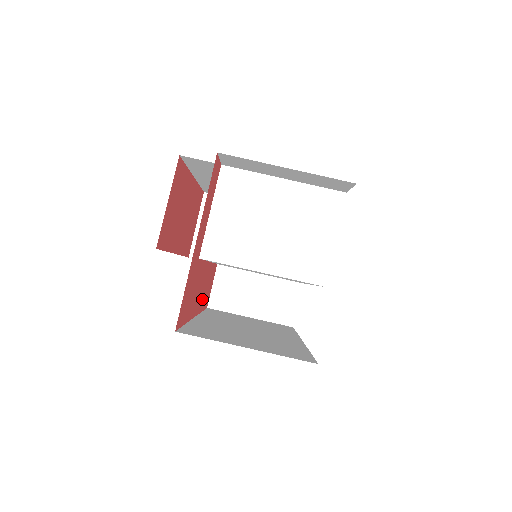
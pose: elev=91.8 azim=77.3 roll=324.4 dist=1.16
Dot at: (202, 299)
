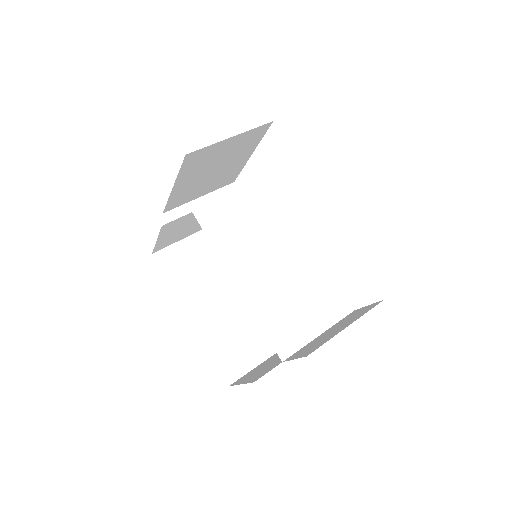
Dot at: occluded
